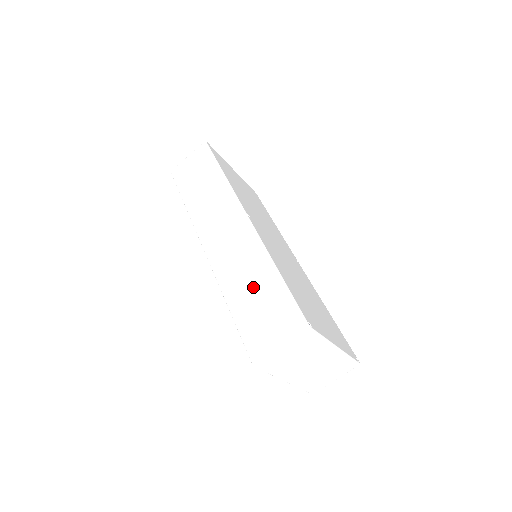
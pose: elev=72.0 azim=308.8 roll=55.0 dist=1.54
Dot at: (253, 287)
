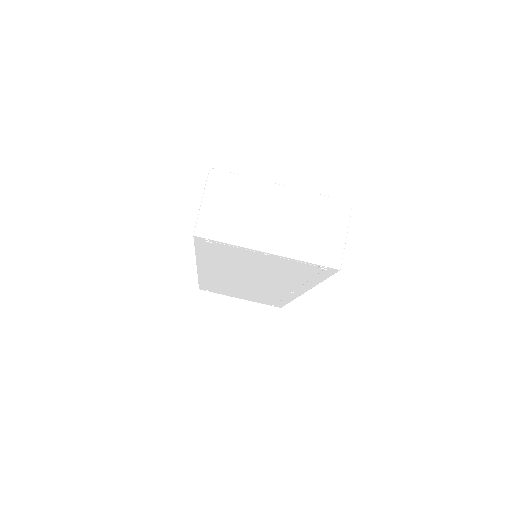
Dot at: occluded
